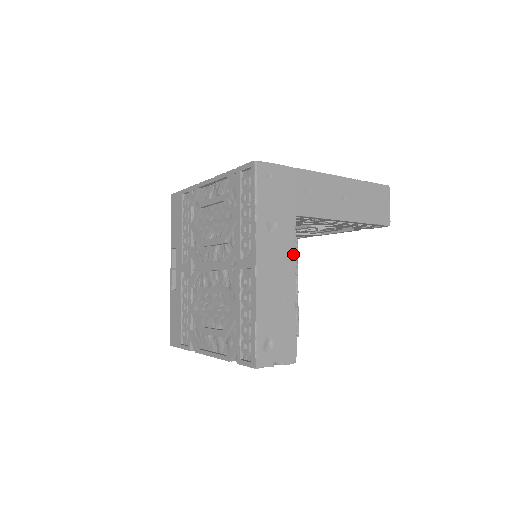
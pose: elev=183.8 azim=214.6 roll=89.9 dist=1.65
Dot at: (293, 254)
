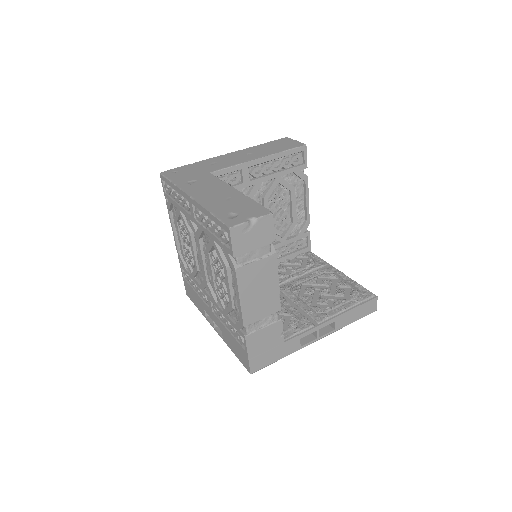
Dot at: (221, 182)
